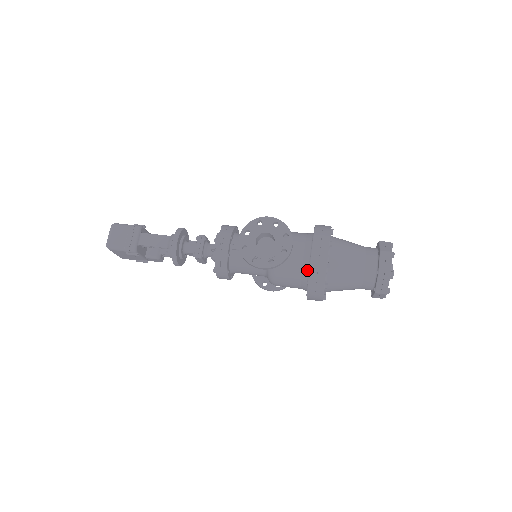
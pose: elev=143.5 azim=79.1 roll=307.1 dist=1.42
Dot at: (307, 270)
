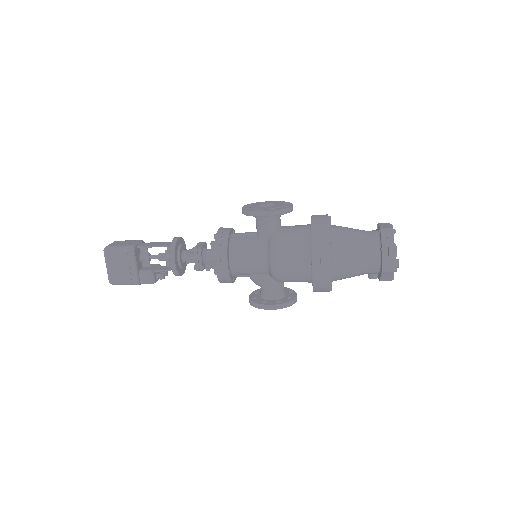
Dot at: (309, 233)
